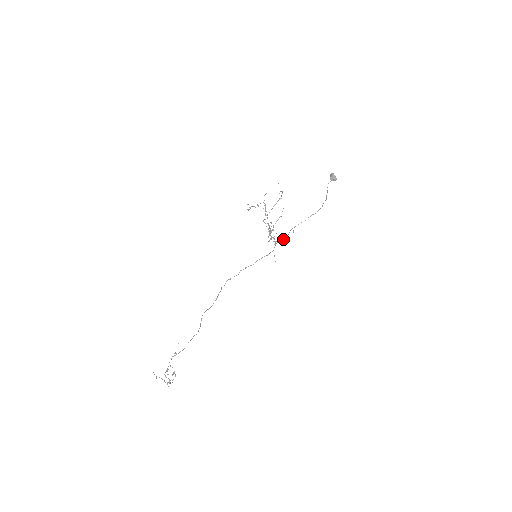
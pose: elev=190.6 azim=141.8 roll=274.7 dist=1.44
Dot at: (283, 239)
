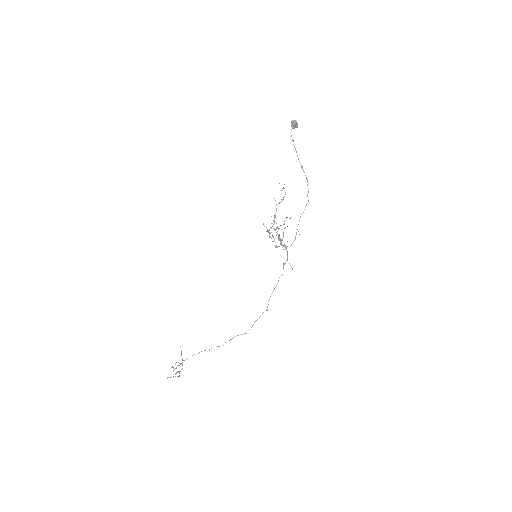
Dot at: (292, 243)
